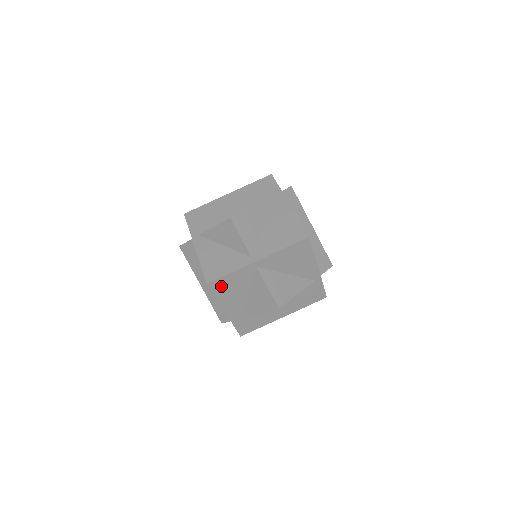
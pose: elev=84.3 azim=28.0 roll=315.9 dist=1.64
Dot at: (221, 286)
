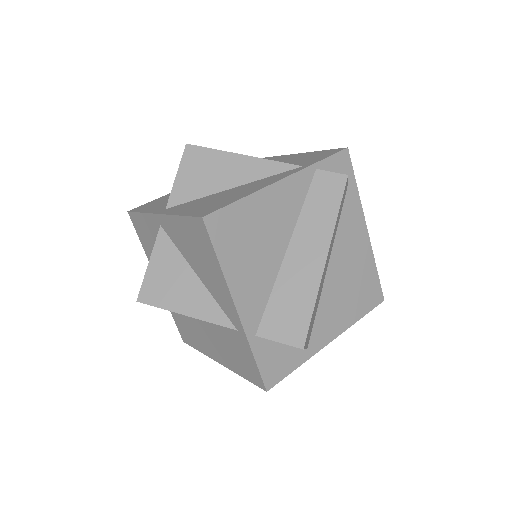
Dot at: (141, 229)
